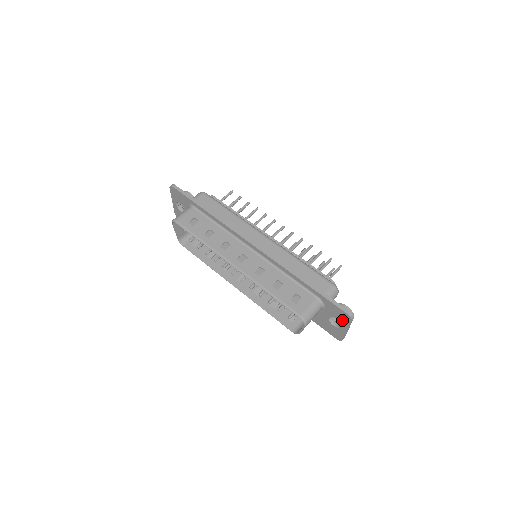
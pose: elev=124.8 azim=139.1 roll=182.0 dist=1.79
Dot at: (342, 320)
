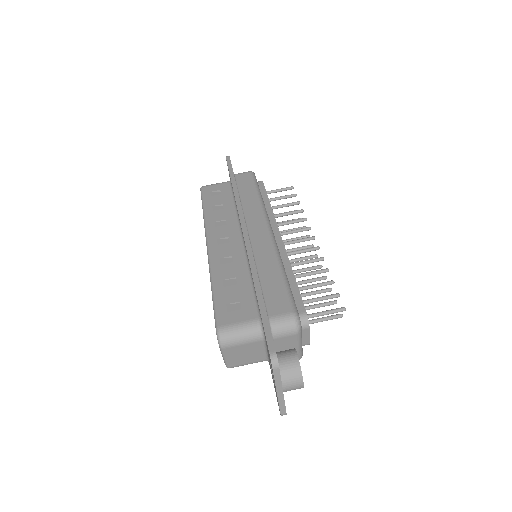
Dot at: occluded
